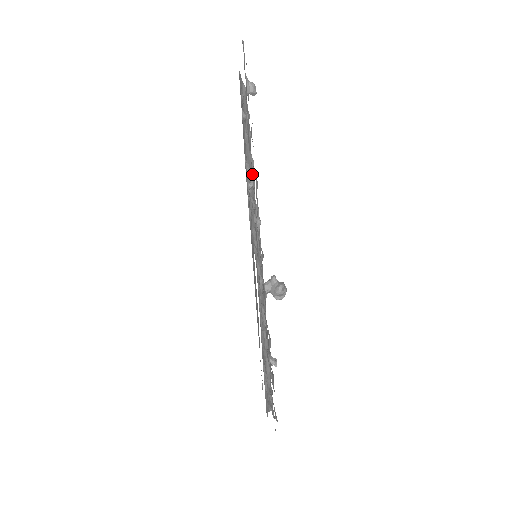
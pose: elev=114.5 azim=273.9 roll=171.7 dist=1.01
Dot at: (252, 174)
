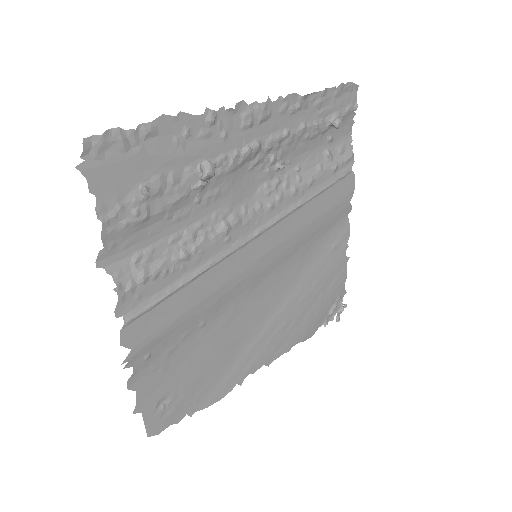
Dot at: (277, 133)
